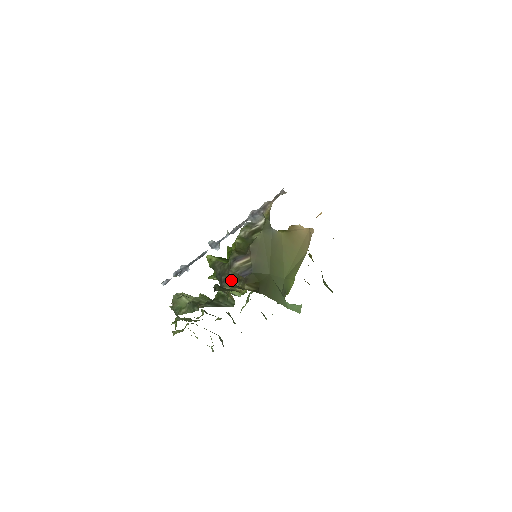
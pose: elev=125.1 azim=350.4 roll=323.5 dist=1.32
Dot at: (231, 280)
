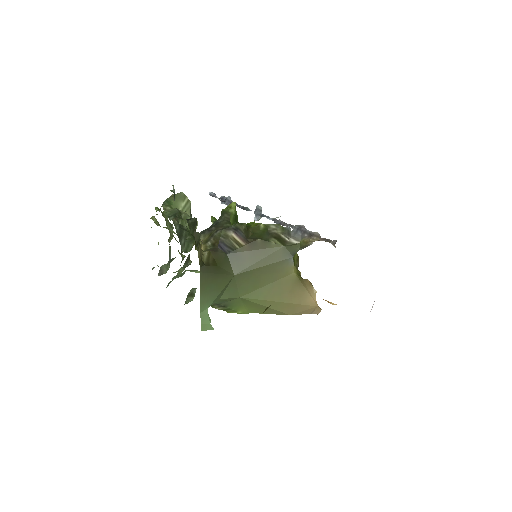
Dot at: (212, 236)
